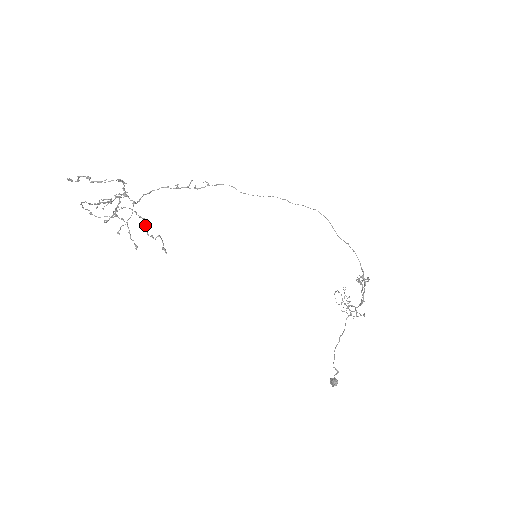
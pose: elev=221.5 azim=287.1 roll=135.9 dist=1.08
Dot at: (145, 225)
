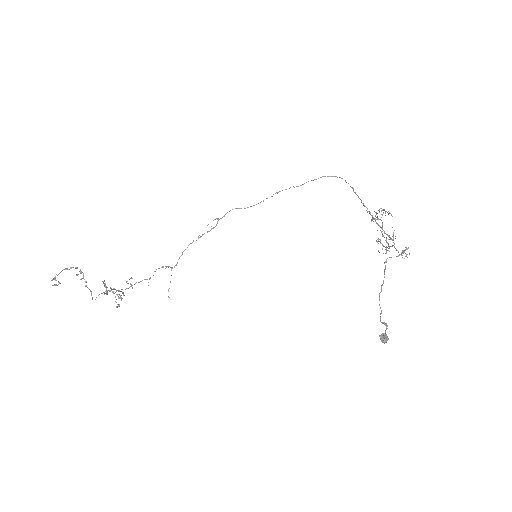
Dot at: occluded
